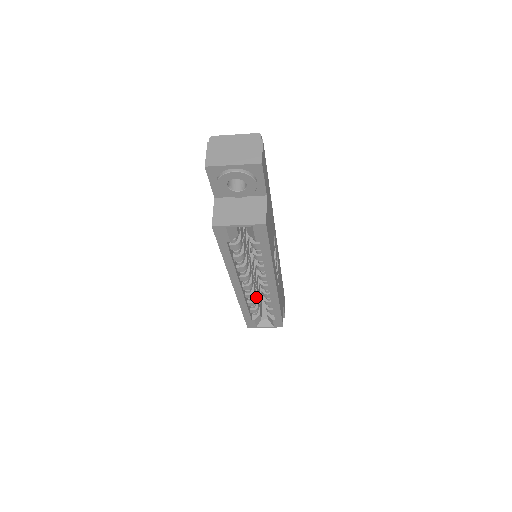
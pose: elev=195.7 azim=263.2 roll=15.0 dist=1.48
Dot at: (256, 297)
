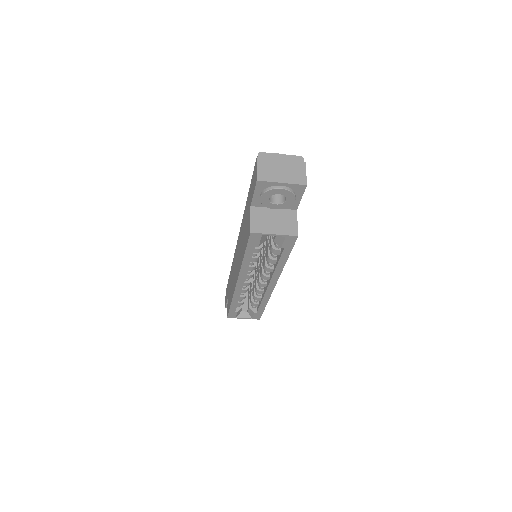
Dot at: occluded
